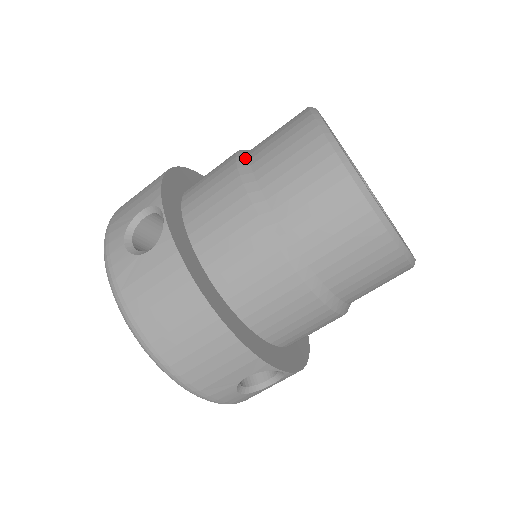
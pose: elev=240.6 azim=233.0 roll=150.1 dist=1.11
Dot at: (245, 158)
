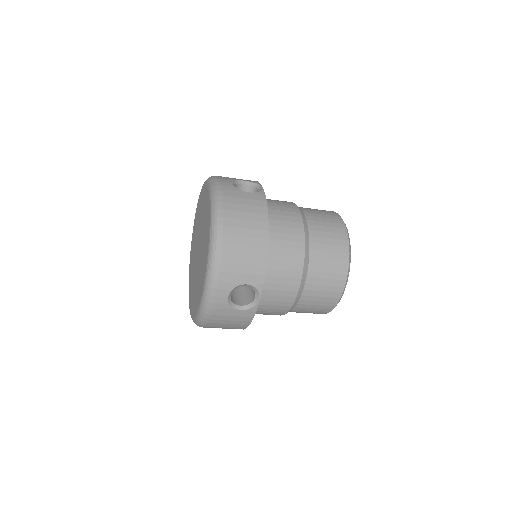
Dot at: (307, 268)
